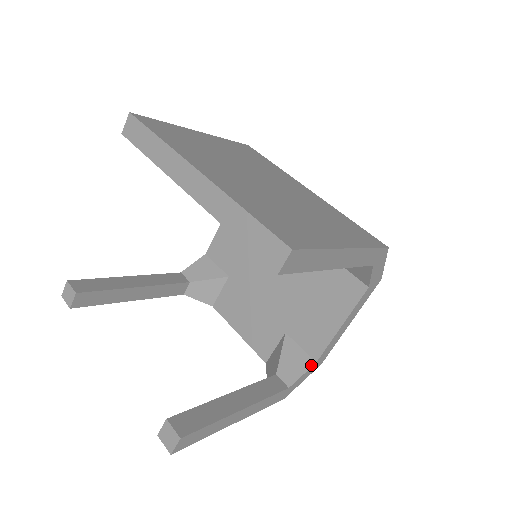
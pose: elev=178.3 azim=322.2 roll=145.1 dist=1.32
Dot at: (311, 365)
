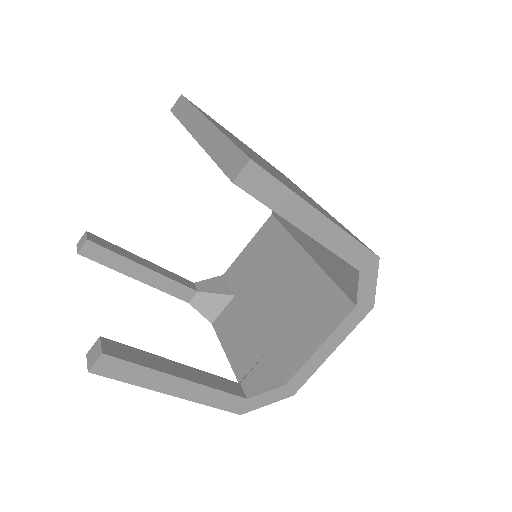
Dot at: (279, 385)
